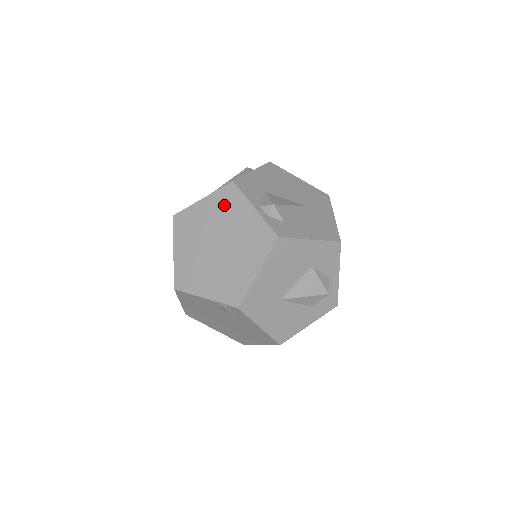
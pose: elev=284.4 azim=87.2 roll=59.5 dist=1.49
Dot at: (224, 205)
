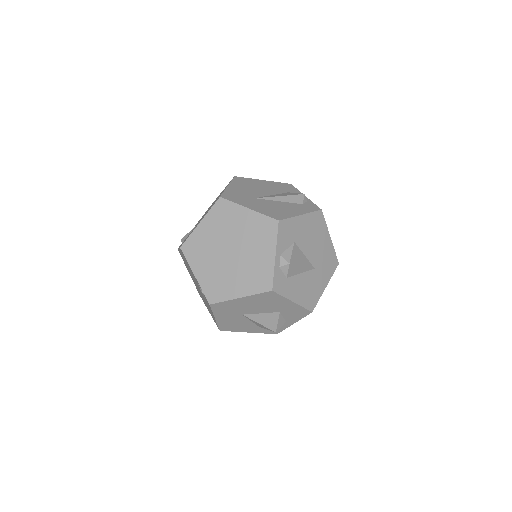
Dot at: (259, 230)
